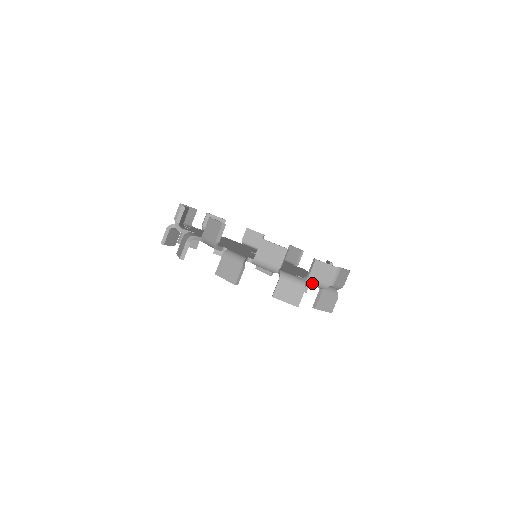
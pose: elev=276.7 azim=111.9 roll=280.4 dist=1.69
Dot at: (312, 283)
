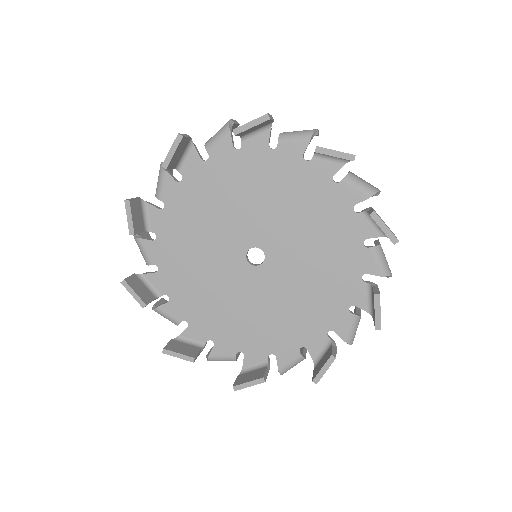
Dot at: (357, 181)
